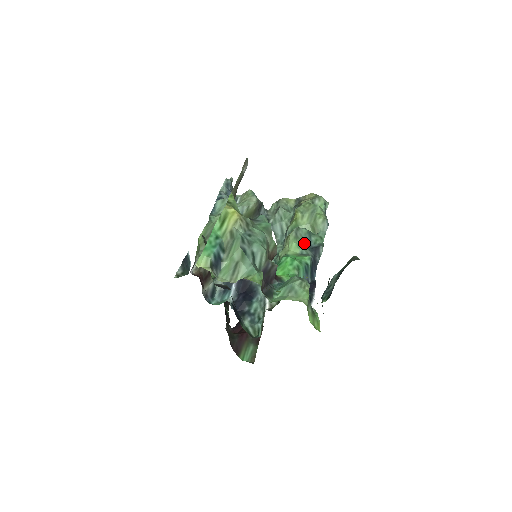
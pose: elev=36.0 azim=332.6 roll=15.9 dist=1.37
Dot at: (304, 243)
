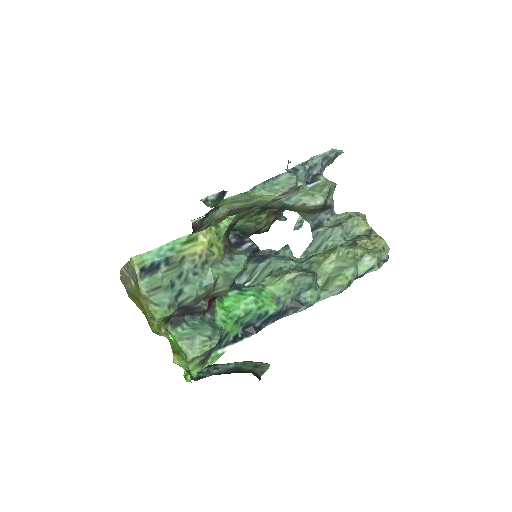
Dot at: (295, 290)
